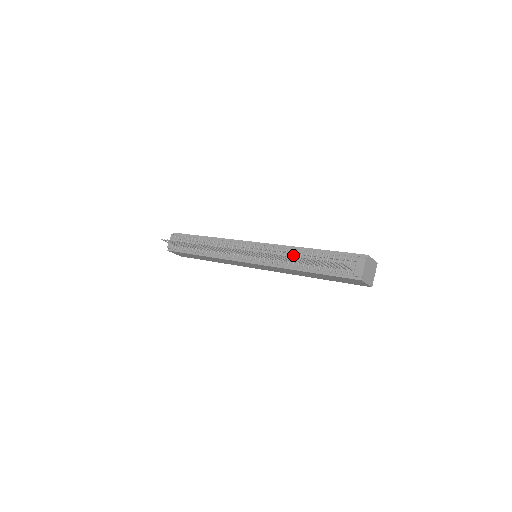
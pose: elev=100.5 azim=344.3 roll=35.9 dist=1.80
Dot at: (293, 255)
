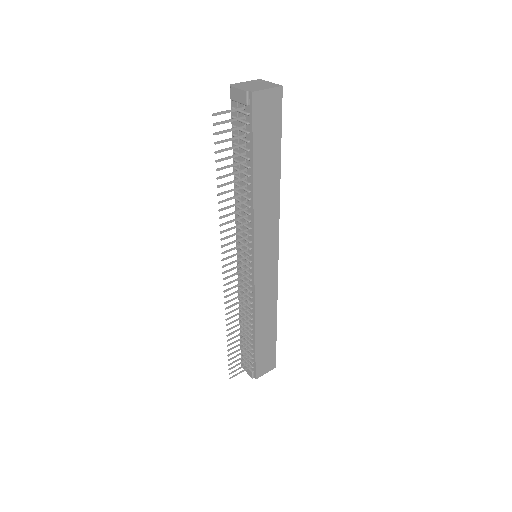
Dot at: (241, 198)
